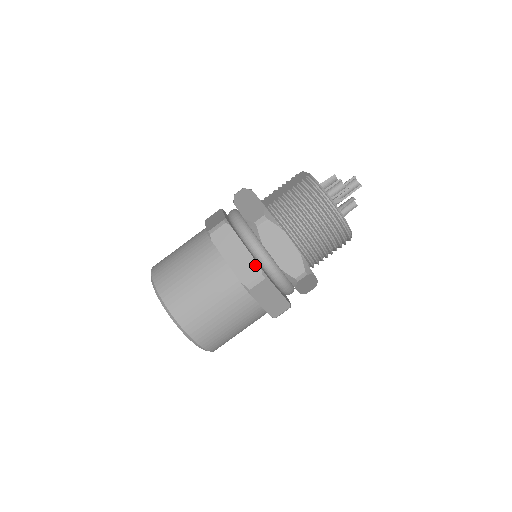
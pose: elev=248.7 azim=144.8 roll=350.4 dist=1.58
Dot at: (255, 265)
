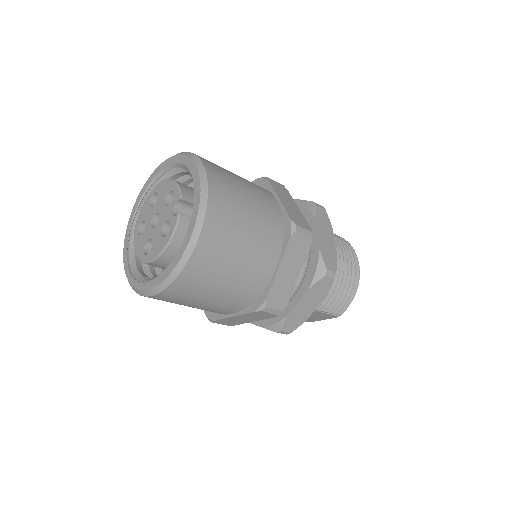
Dot at: (306, 222)
